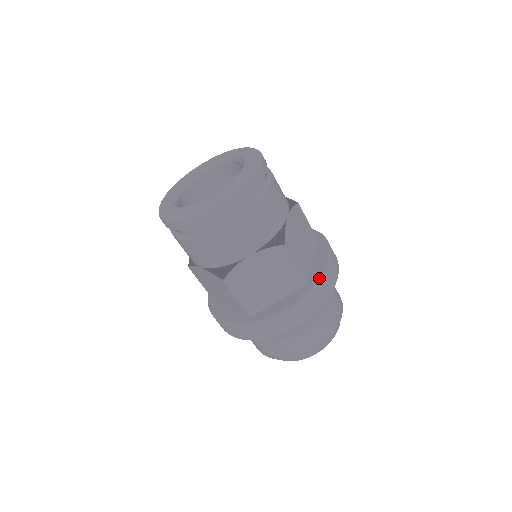
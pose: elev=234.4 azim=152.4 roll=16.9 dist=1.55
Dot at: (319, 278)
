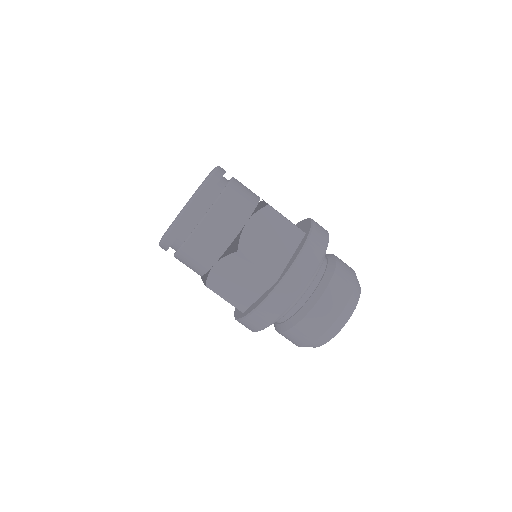
Dot at: (311, 225)
